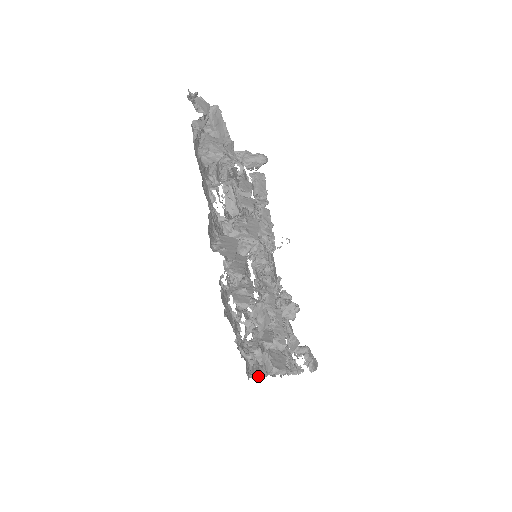
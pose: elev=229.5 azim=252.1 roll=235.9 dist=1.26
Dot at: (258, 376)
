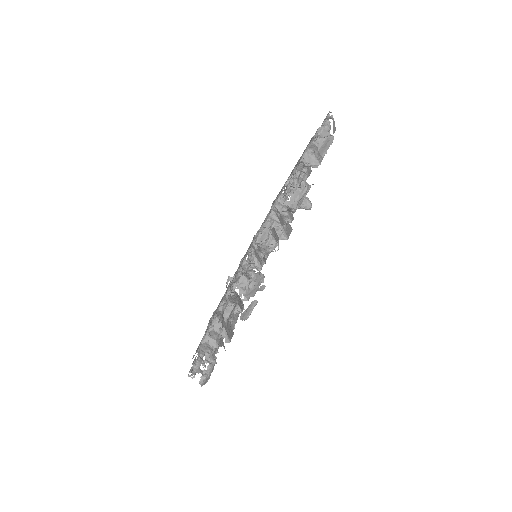
Dot at: (219, 321)
